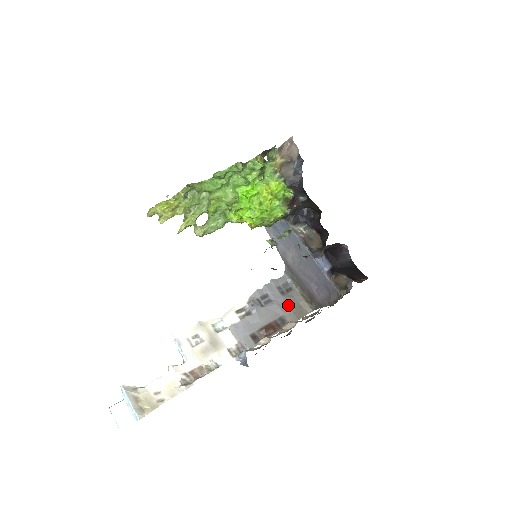
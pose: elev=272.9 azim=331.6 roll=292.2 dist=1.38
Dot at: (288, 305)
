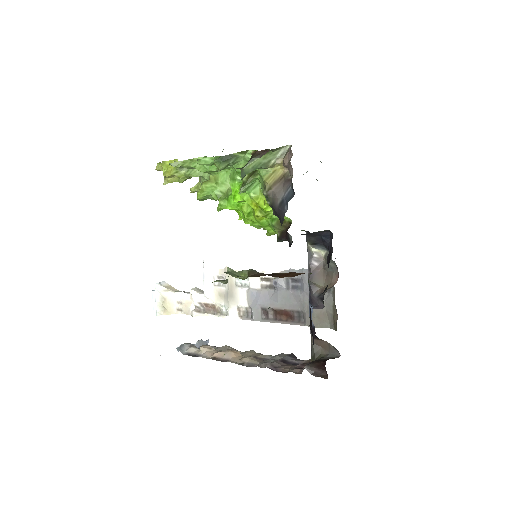
Dot at: occluded
